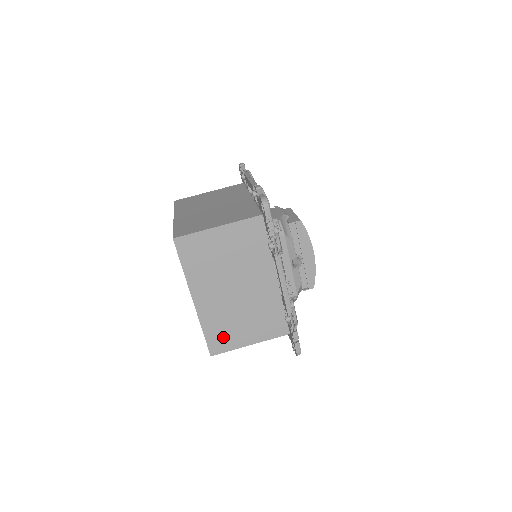
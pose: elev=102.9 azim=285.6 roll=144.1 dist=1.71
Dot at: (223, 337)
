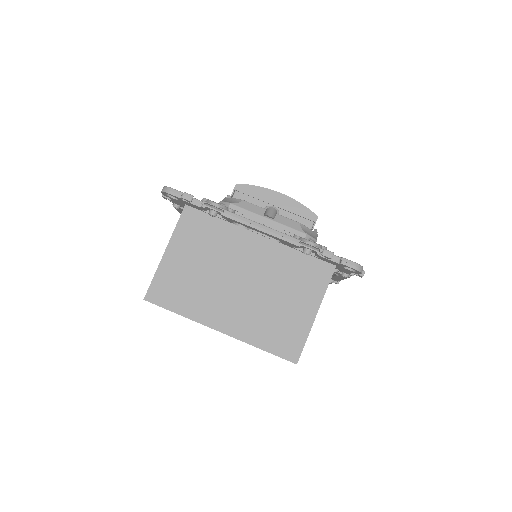
Dot at: (284, 335)
